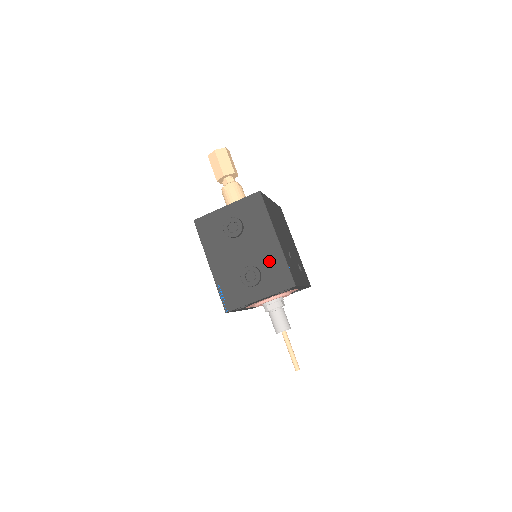
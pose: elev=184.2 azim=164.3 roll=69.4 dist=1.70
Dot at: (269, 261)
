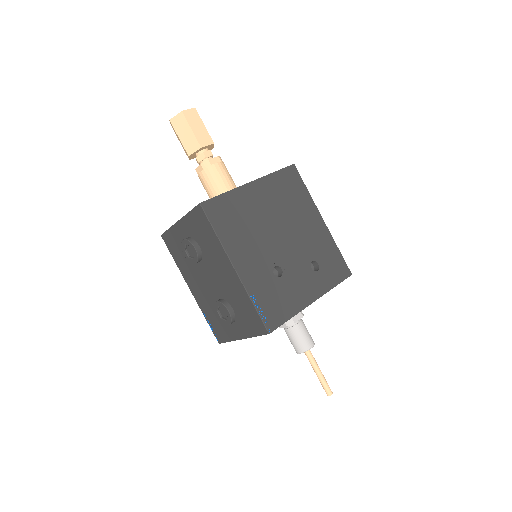
Dot at: (236, 297)
